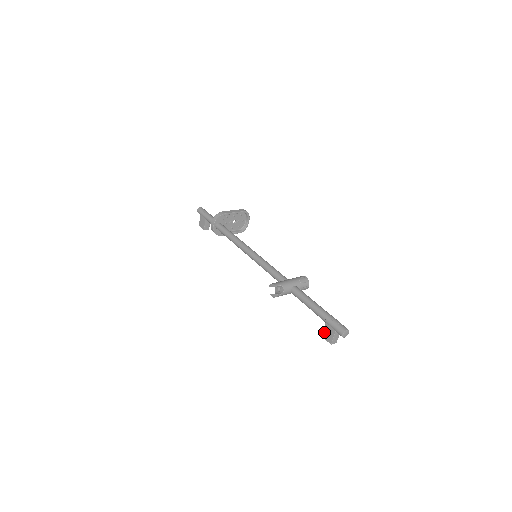
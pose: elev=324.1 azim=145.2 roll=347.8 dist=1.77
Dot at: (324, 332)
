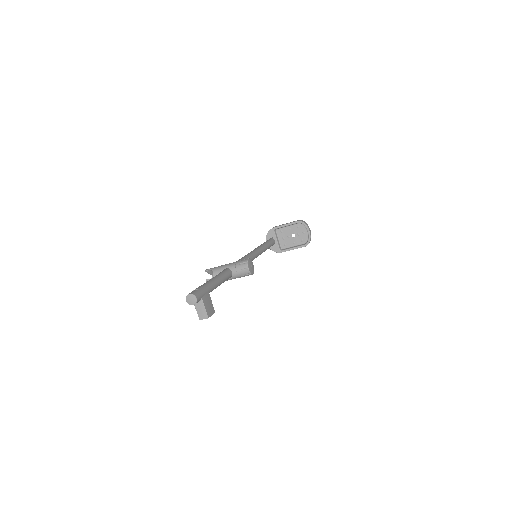
Dot at: occluded
